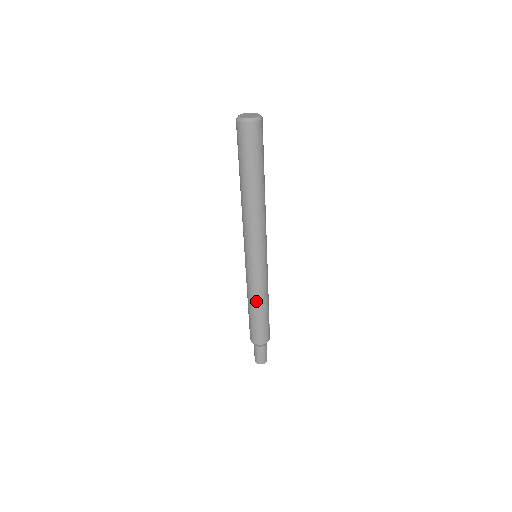
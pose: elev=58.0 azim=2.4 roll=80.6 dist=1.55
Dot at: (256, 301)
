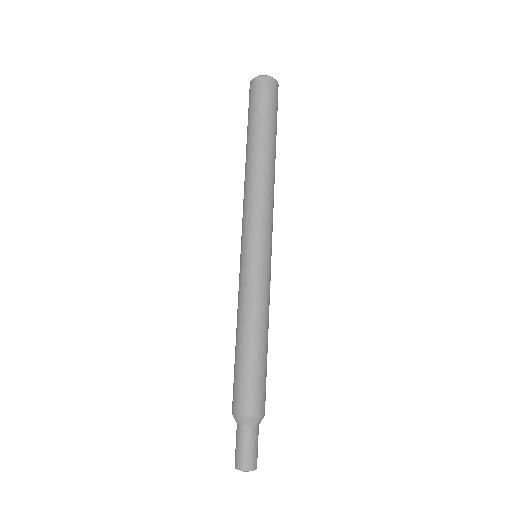
Dot at: (248, 323)
